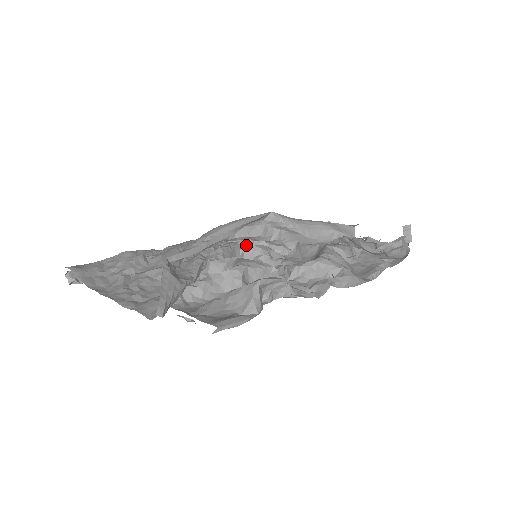
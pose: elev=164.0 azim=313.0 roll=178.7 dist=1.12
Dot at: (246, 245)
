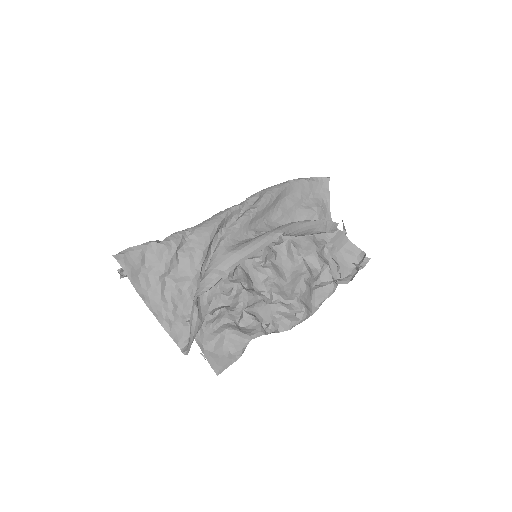
Dot at: occluded
